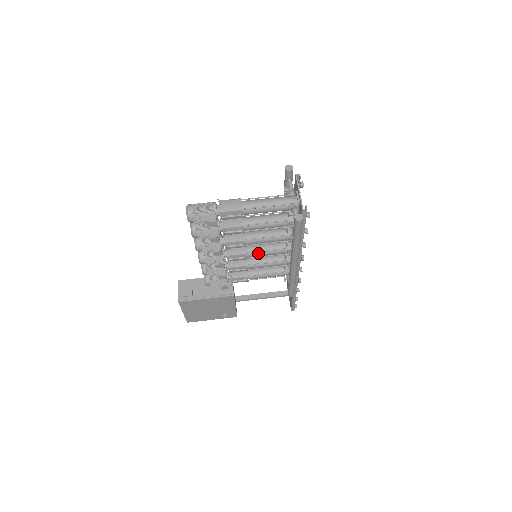
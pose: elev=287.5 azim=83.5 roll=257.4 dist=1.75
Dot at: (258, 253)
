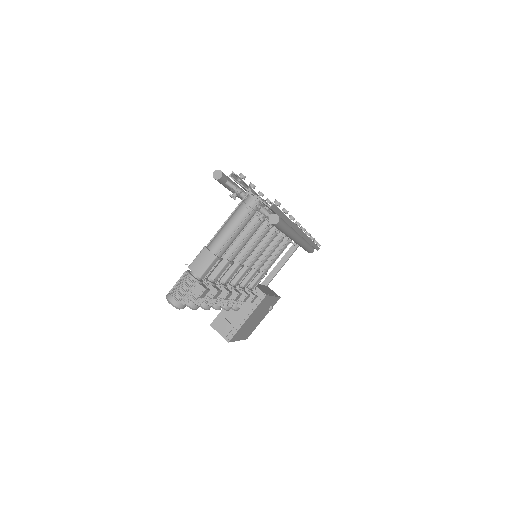
Dot at: (257, 256)
